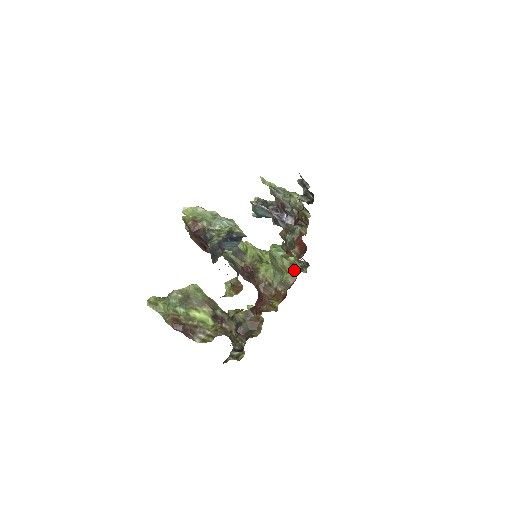
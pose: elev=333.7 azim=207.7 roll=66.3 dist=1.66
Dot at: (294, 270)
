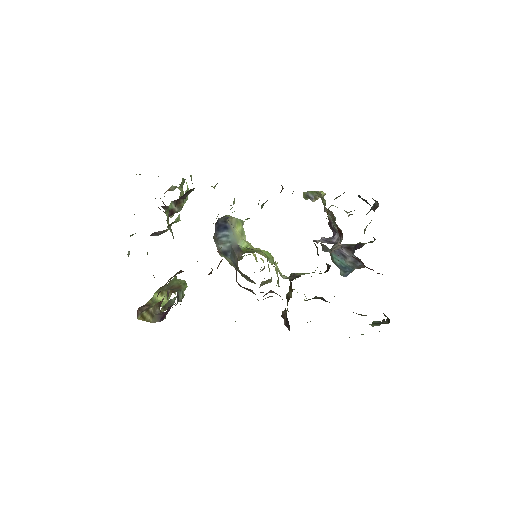
Dot at: occluded
